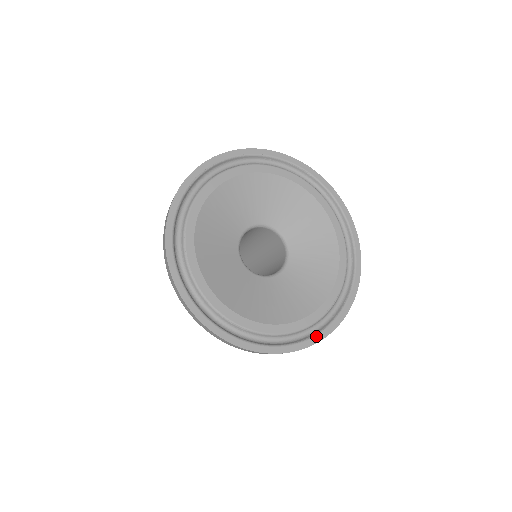
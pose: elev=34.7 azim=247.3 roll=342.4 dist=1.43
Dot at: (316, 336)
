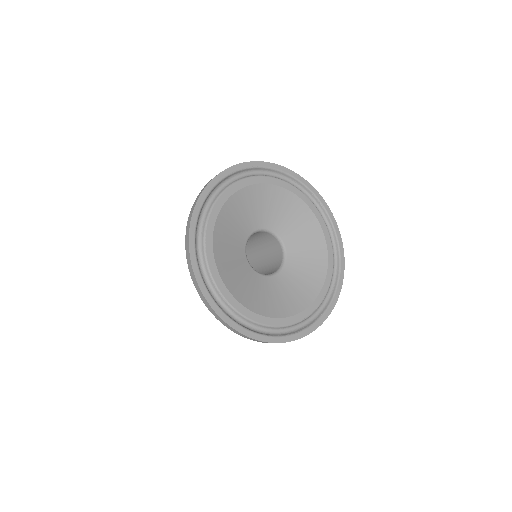
Dot at: (285, 337)
